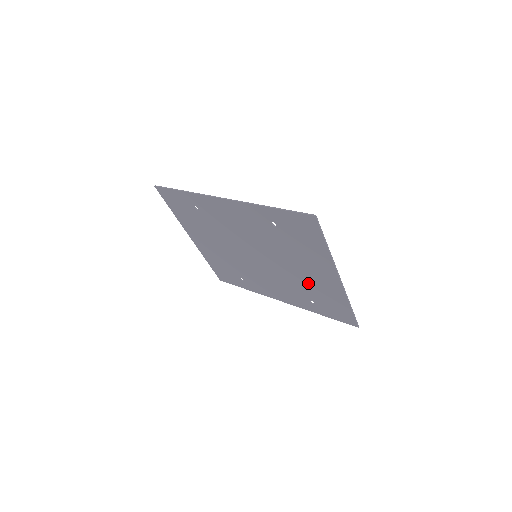
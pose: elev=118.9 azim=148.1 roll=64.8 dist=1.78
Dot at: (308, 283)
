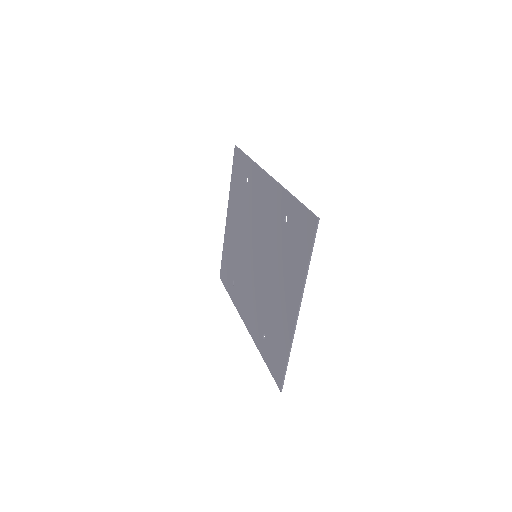
Dot at: (274, 308)
